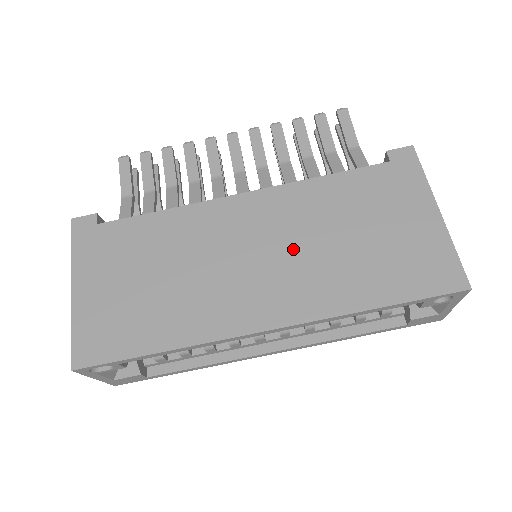
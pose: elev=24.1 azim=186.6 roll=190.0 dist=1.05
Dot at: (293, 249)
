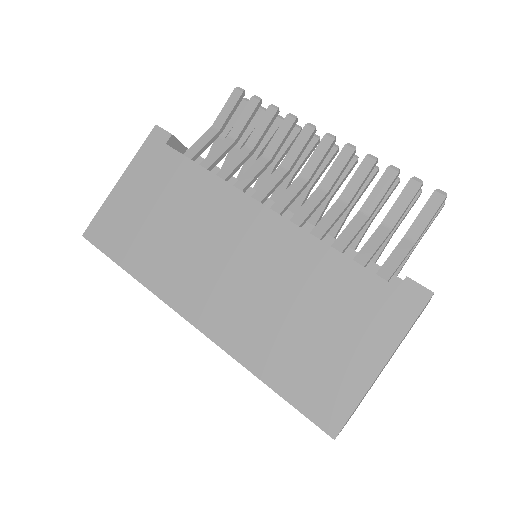
Dot at: (256, 285)
